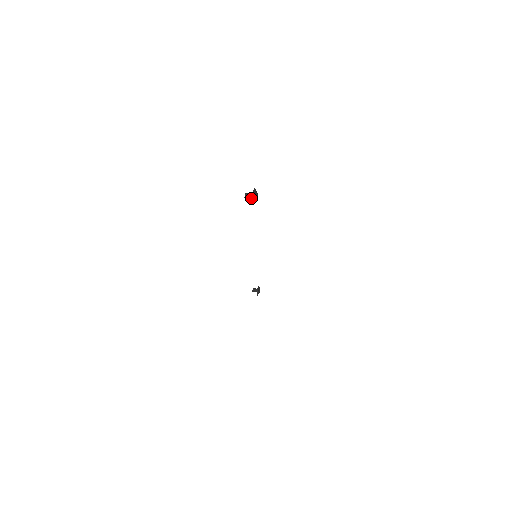
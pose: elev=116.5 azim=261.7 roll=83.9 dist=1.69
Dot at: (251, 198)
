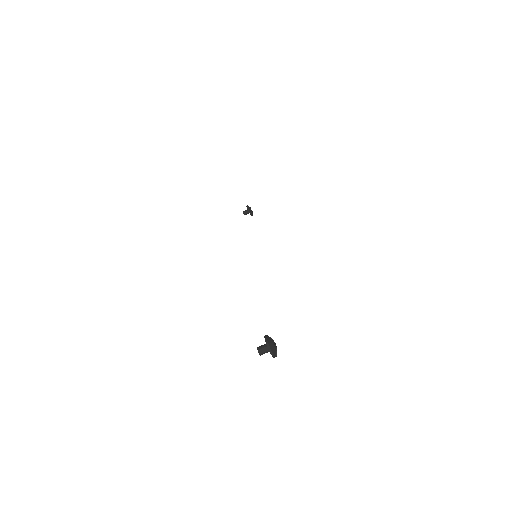
Dot at: occluded
